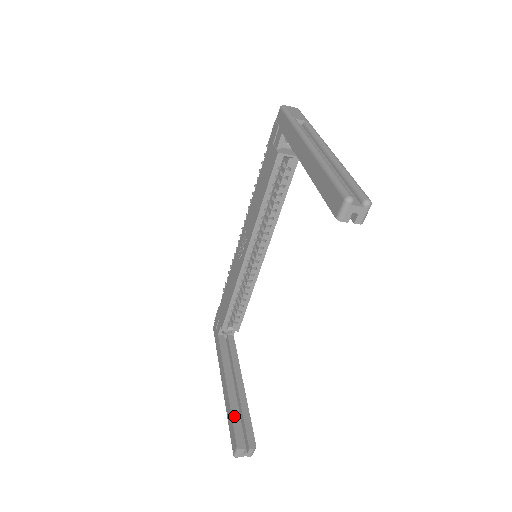
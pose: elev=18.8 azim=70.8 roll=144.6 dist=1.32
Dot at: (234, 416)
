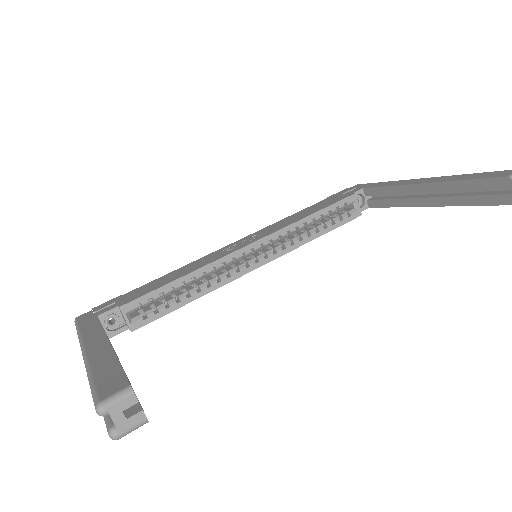
Dot at: occluded
